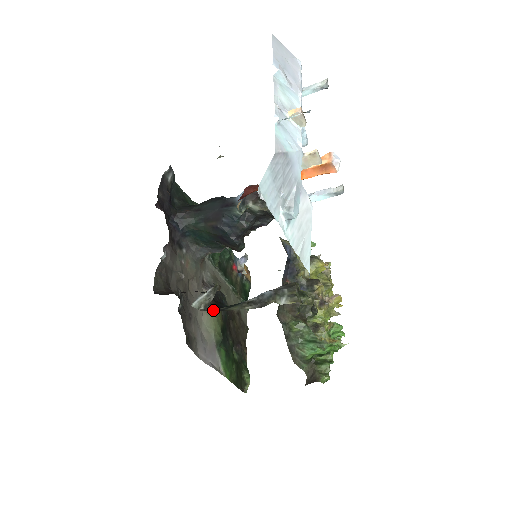
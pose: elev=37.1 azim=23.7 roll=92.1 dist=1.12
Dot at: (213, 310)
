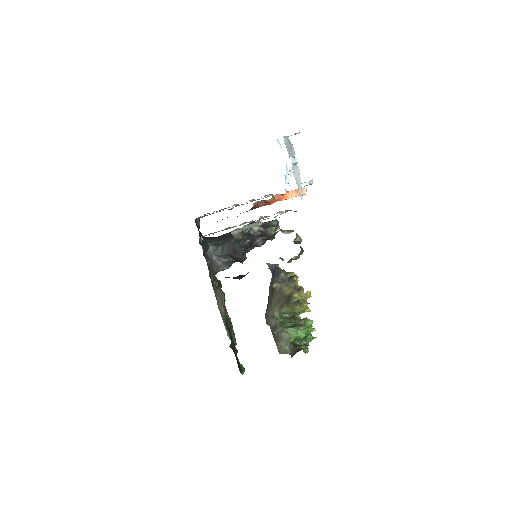
Dot at: occluded
